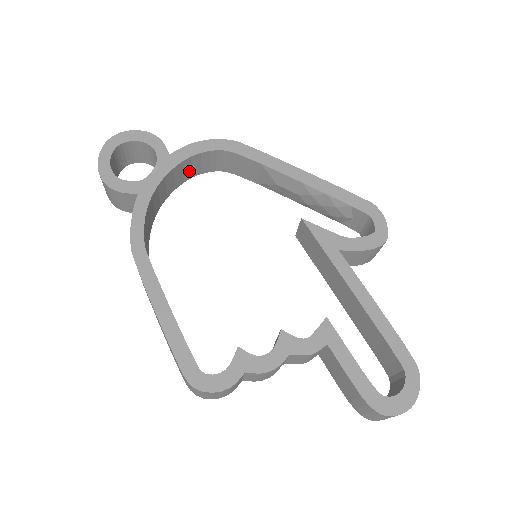
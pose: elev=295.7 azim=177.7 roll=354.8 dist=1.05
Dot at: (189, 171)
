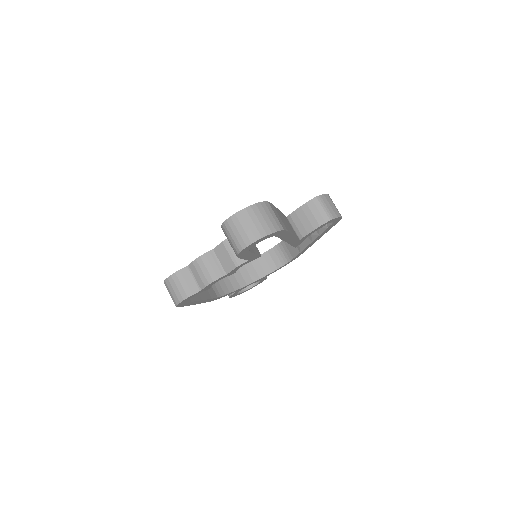
Dot at: (267, 266)
